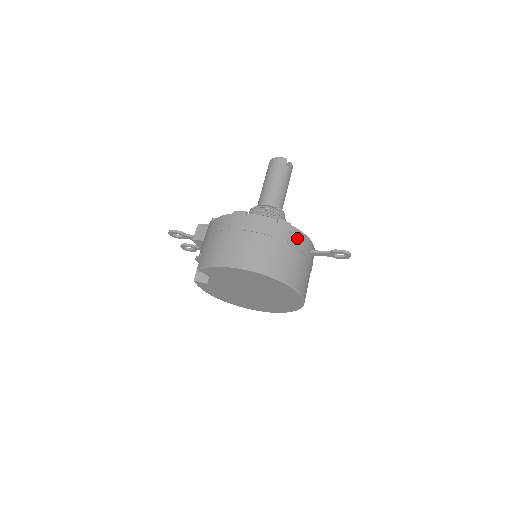
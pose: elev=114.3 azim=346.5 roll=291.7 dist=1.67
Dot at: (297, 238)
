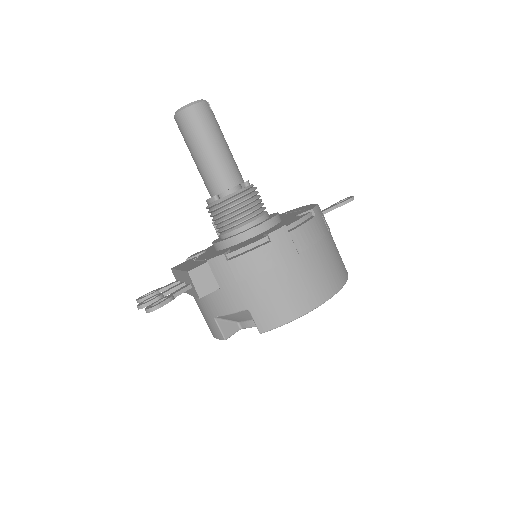
Dot at: occluded
